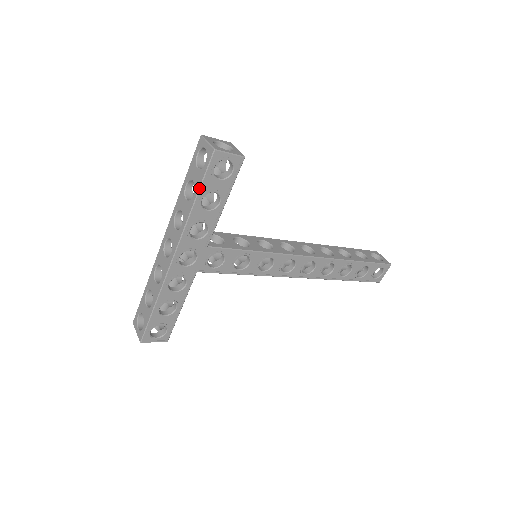
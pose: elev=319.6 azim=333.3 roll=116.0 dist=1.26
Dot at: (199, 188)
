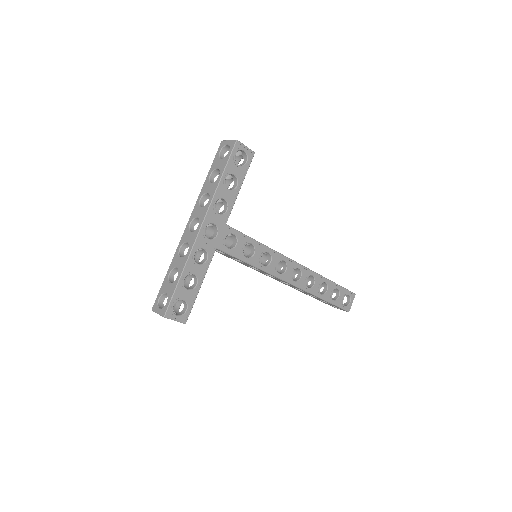
Dot at: (225, 168)
